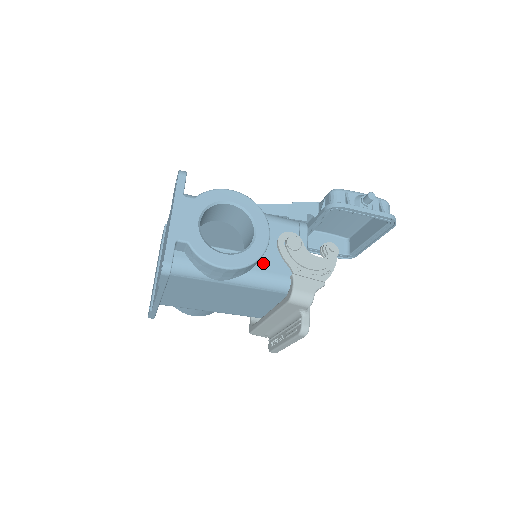
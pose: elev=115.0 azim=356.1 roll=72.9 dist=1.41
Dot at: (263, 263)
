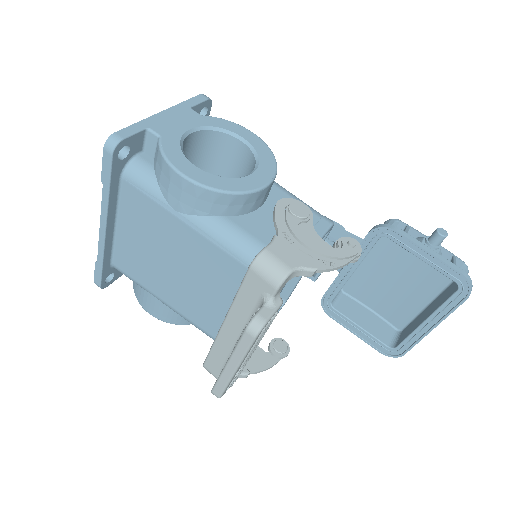
Dot at: (246, 220)
